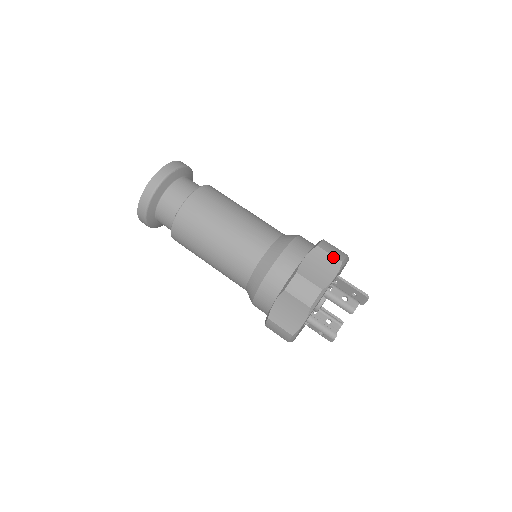
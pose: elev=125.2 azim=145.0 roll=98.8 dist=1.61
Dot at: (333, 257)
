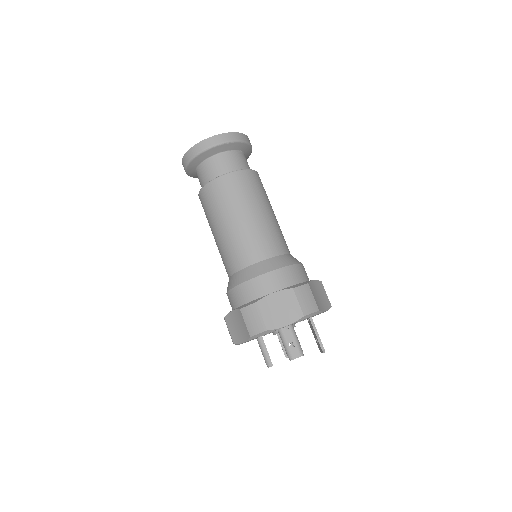
Dot at: (299, 307)
